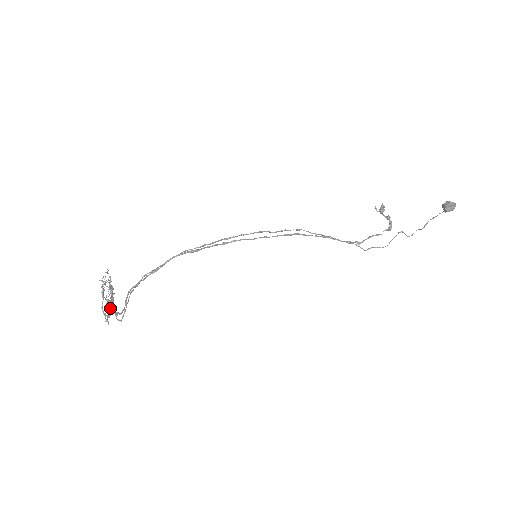
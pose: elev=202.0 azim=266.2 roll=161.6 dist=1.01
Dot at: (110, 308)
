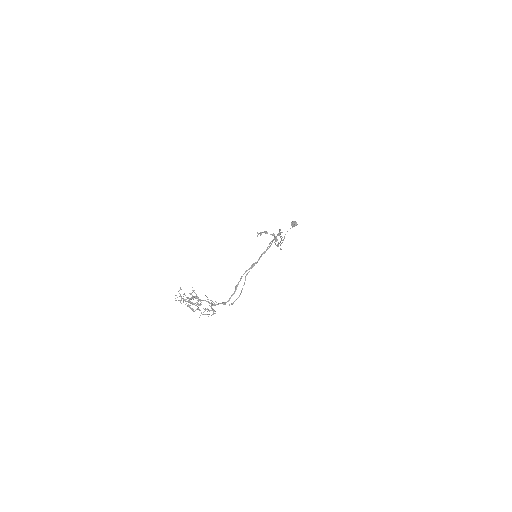
Dot at: (210, 306)
